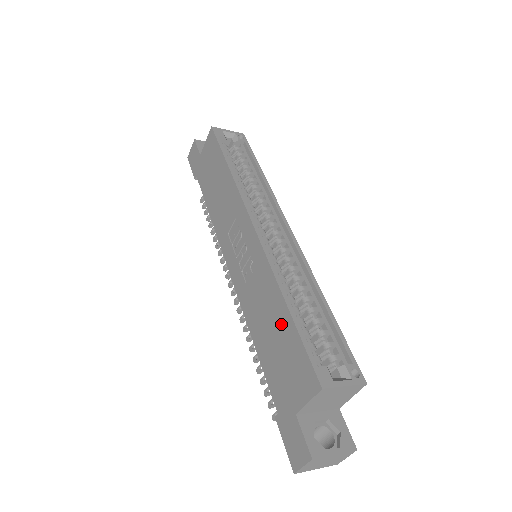
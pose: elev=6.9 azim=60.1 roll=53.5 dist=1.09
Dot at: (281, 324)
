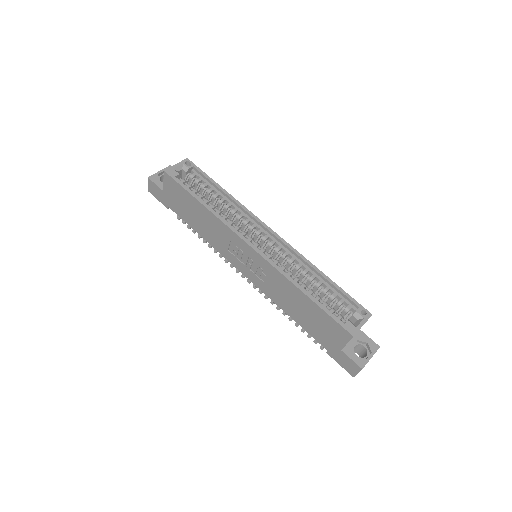
Dot at: (307, 305)
